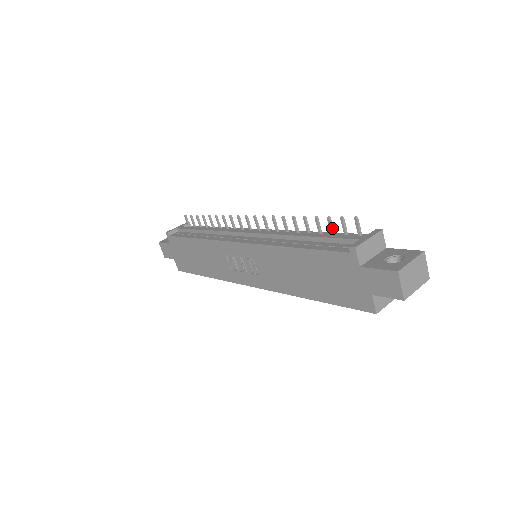
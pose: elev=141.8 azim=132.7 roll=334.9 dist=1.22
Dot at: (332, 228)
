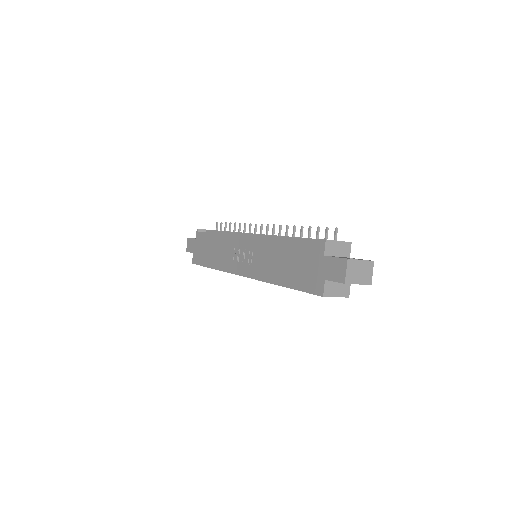
Dot at: (318, 236)
